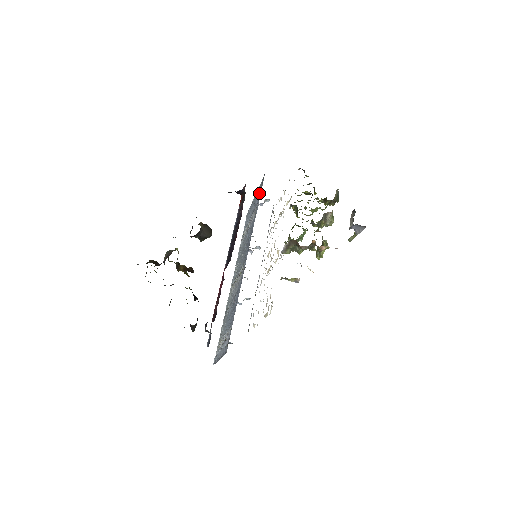
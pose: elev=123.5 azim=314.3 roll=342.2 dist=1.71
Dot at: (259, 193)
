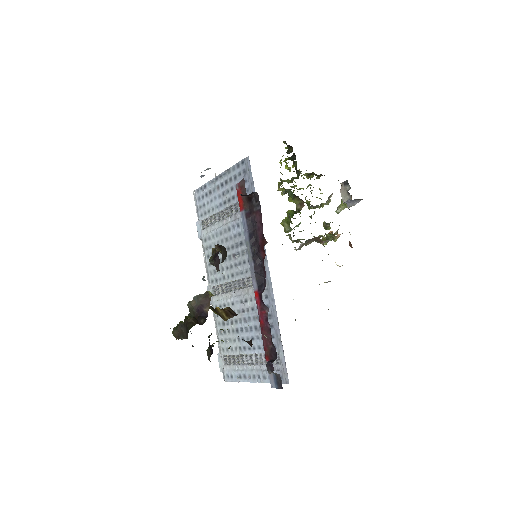
Dot at: occluded
